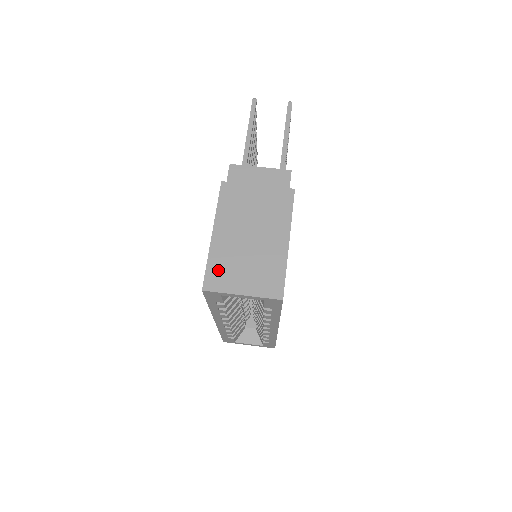
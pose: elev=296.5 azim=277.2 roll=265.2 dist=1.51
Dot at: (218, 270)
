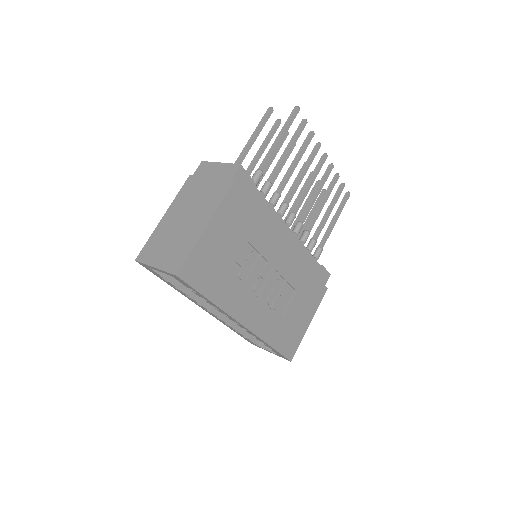
Dot at: (151, 246)
